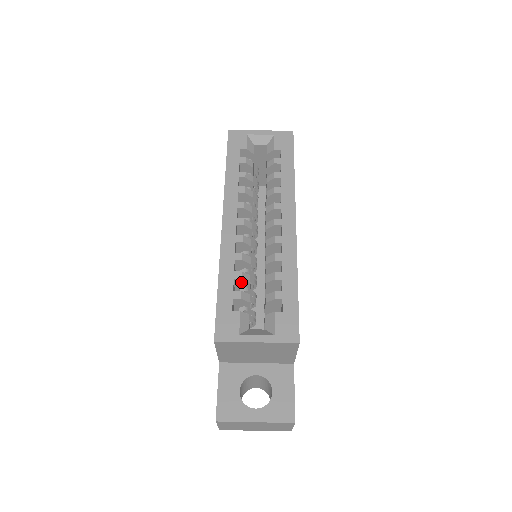
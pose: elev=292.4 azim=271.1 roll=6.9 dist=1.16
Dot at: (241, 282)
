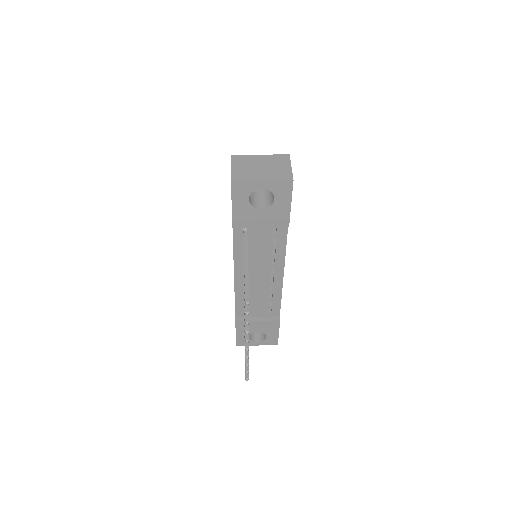
Dot at: occluded
